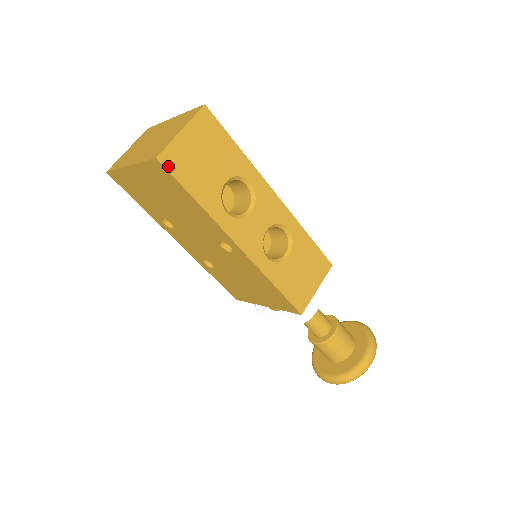
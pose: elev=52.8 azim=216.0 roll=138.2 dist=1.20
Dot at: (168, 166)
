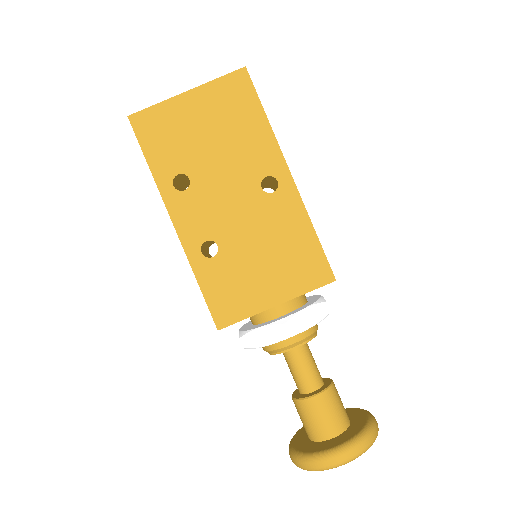
Dot at: (250, 79)
